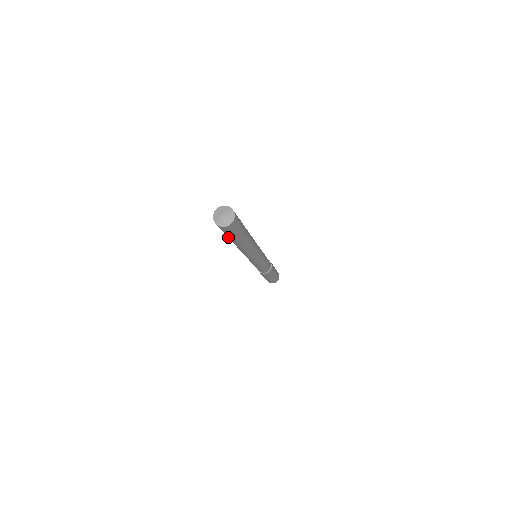
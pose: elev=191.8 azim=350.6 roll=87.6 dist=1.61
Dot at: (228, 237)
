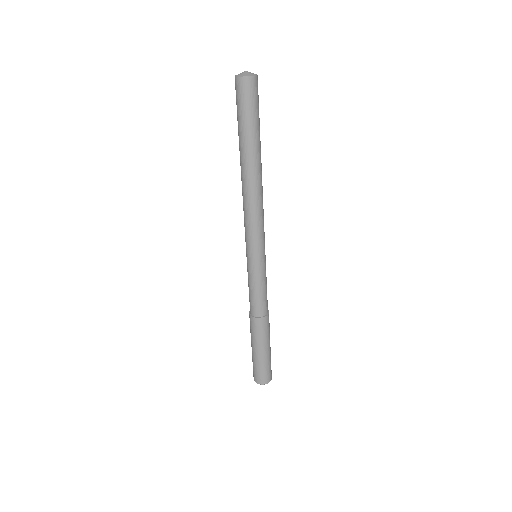
Dot at: (243, 131)
